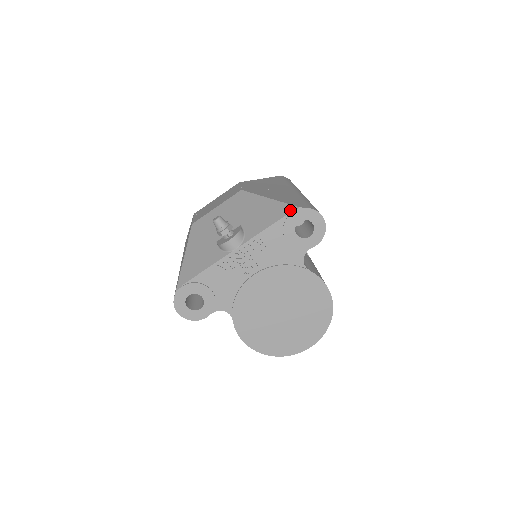
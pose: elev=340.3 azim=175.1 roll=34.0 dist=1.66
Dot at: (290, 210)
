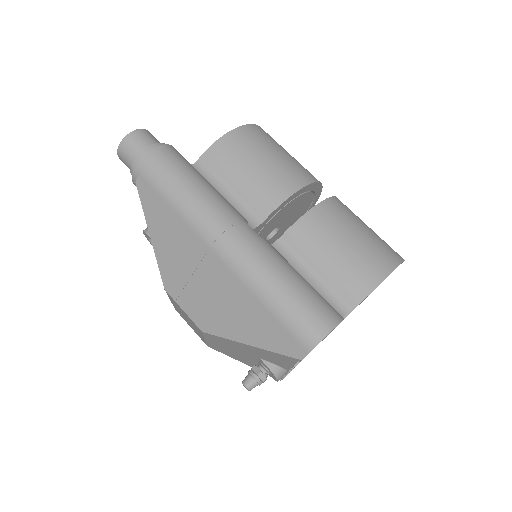
Dot at: (294, 361)
